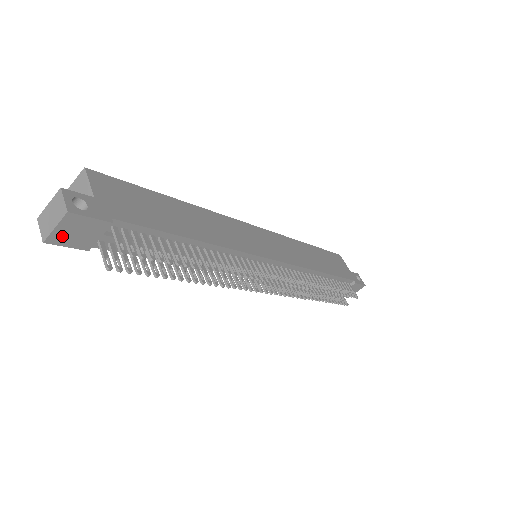
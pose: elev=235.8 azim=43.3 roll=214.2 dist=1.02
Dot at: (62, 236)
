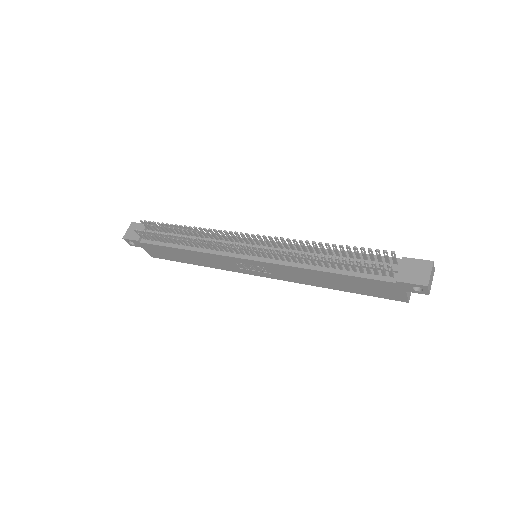
Dot at: (129, 234)
